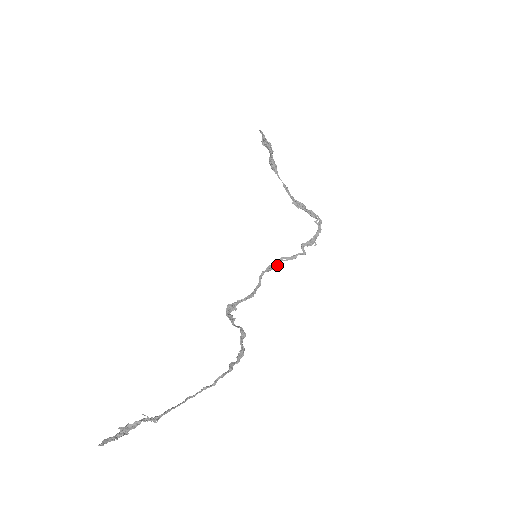
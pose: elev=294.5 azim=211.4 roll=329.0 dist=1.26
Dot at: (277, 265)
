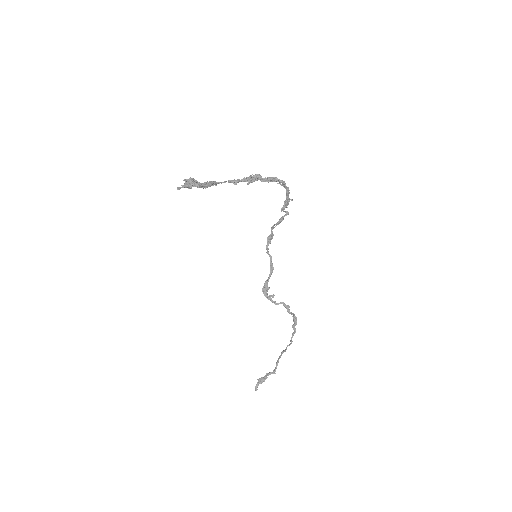
Dot at: (273, 235)
